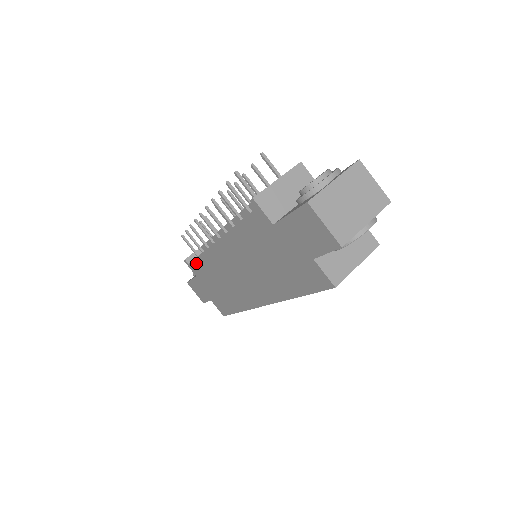
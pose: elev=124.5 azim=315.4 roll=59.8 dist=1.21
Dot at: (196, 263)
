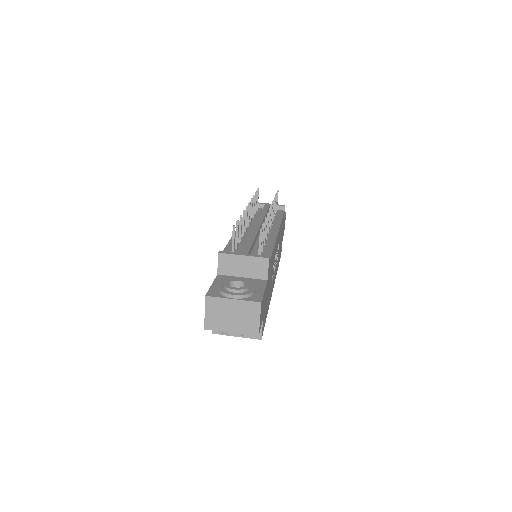
Dot at: occluded
